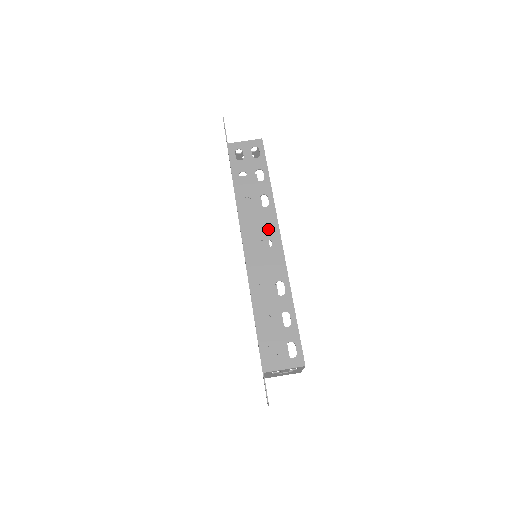
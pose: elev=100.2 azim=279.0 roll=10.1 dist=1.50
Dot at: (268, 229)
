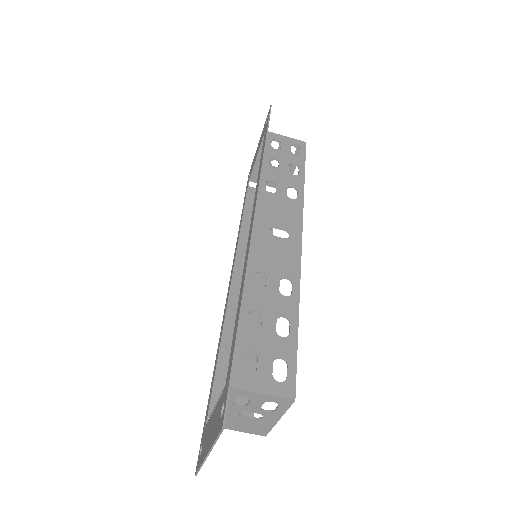
Dot at: (288, 220)
